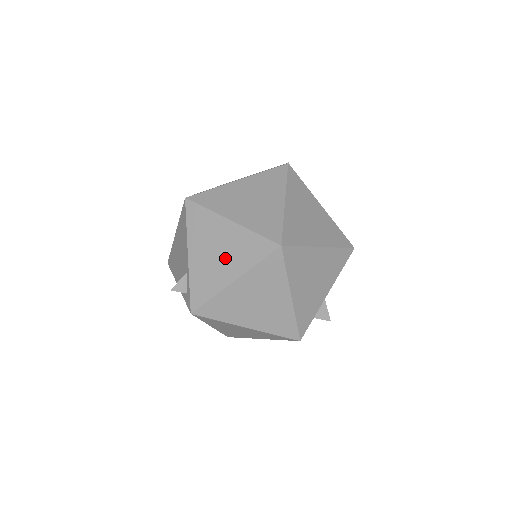
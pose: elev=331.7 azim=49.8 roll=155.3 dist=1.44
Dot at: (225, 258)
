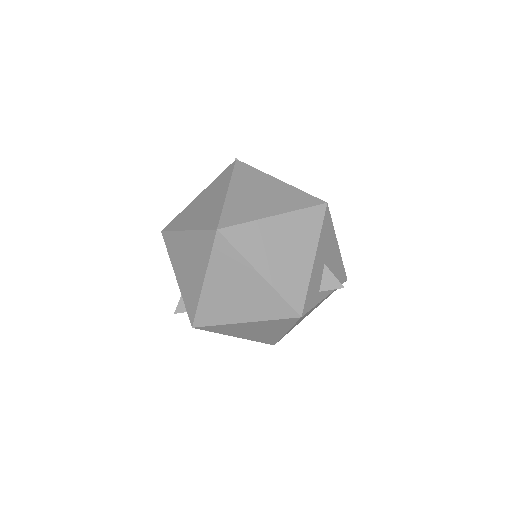
Dot at: (193, 265)
